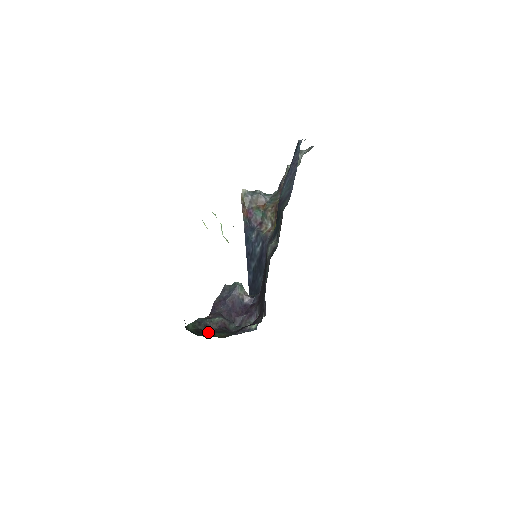
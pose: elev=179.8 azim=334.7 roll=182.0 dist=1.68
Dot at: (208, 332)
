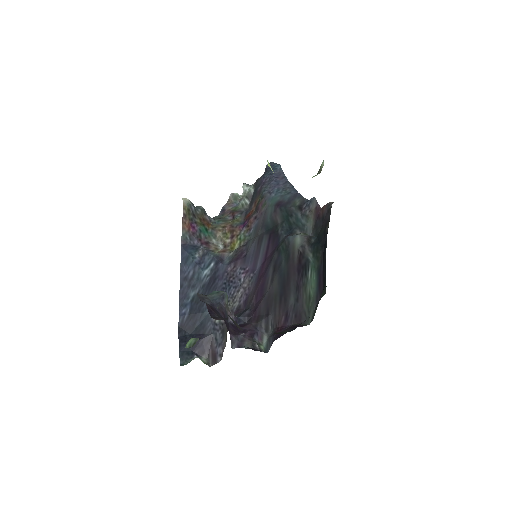
Dot at: occluded
